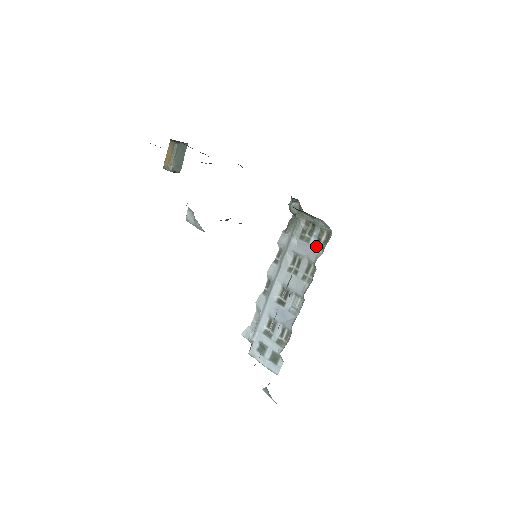
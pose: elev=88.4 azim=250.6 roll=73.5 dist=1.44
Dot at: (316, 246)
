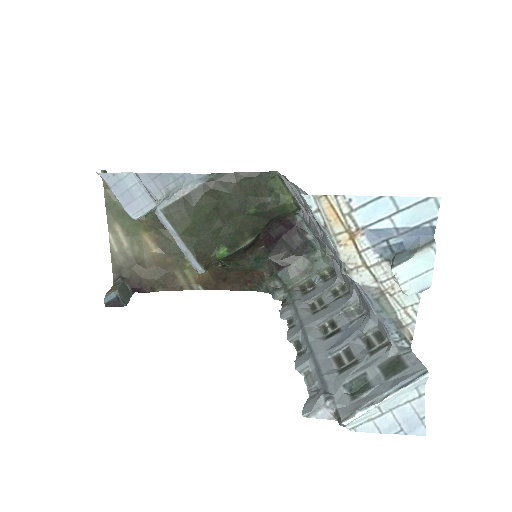
Dot at: (326, 281)
